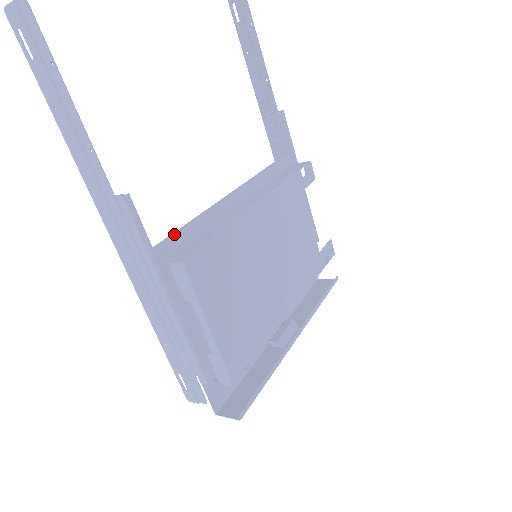
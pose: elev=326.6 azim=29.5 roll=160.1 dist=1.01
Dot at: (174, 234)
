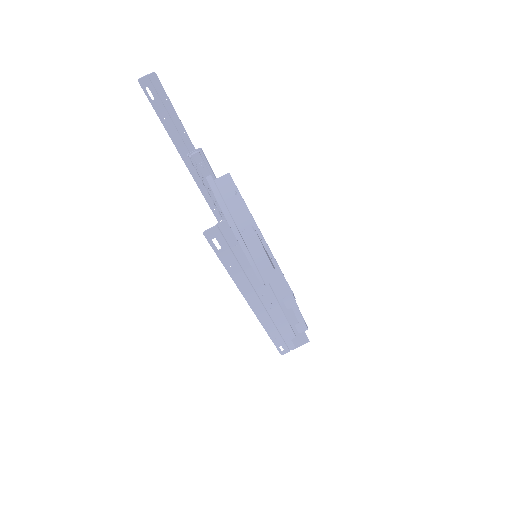
Dot at: occluded
